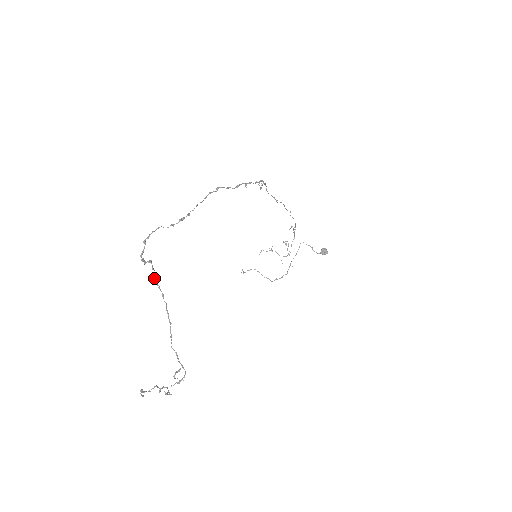
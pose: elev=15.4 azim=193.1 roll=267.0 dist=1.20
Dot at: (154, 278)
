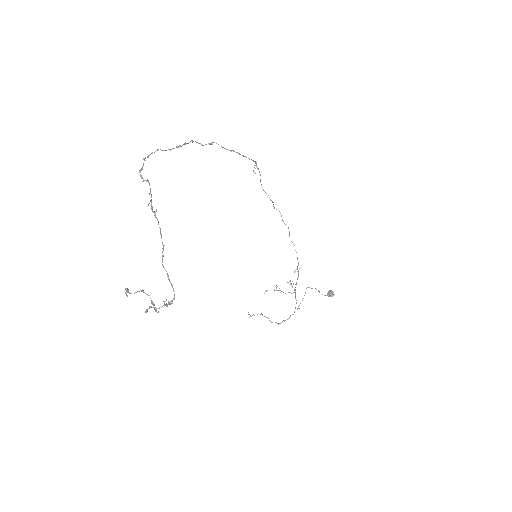
Dot at: (151, 204)
